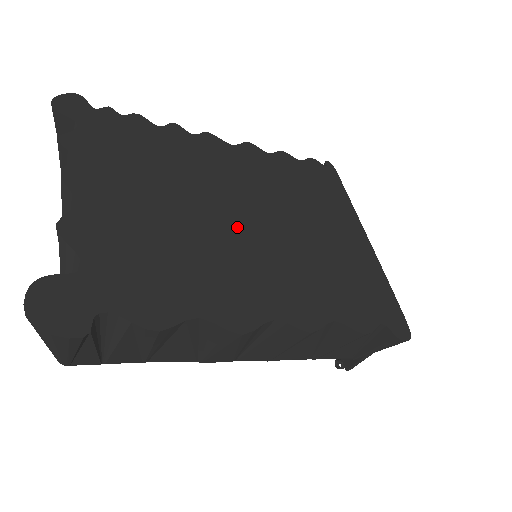
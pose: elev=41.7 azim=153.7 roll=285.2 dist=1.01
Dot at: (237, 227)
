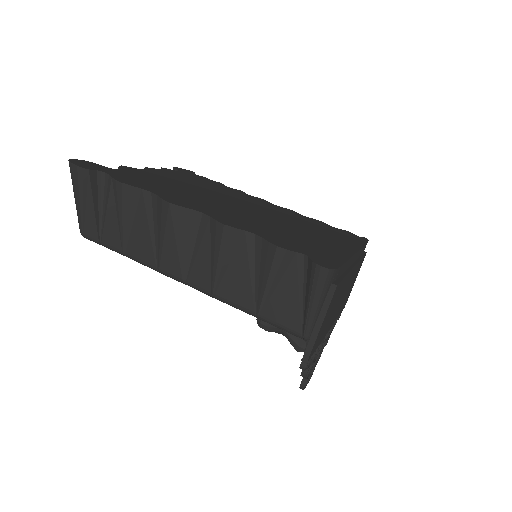
Dot at: (230, 204)
